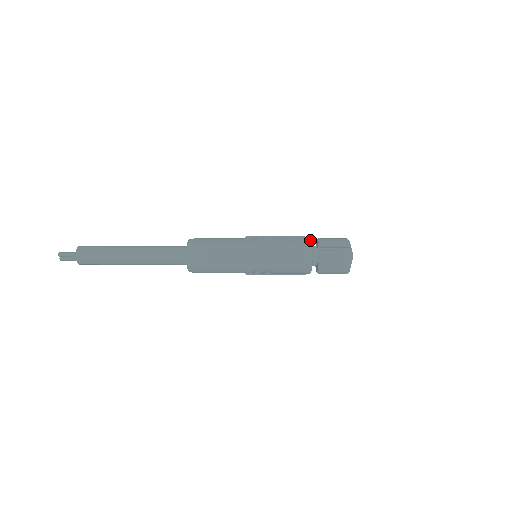
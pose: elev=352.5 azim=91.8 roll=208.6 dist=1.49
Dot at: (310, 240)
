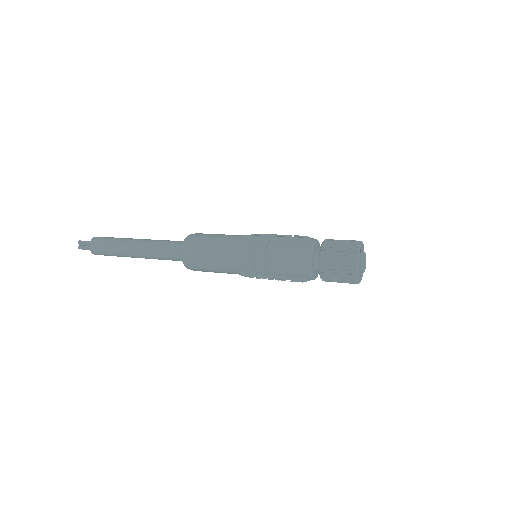
Dot at: (316, 239)
